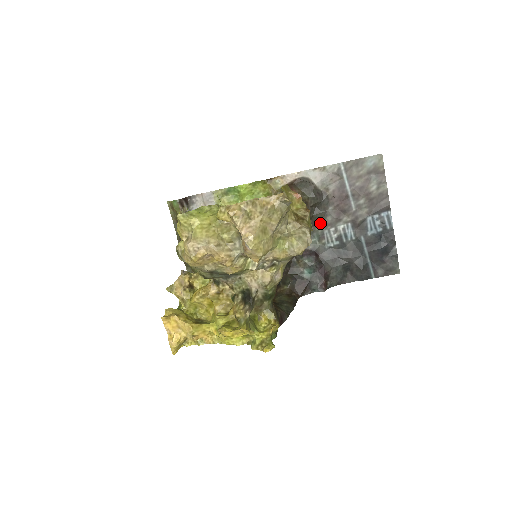
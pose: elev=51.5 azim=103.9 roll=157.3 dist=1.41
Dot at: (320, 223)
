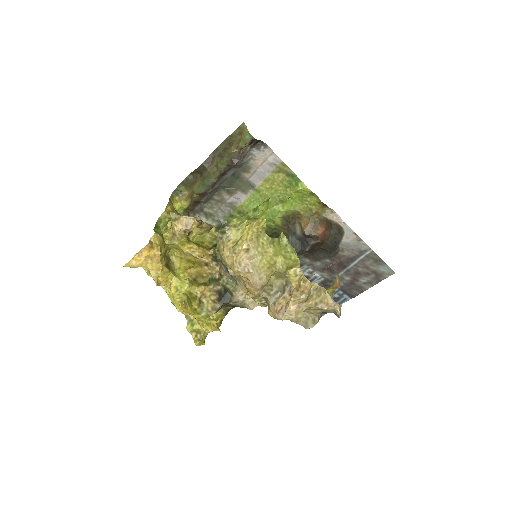
Dot at: (310, 259)
